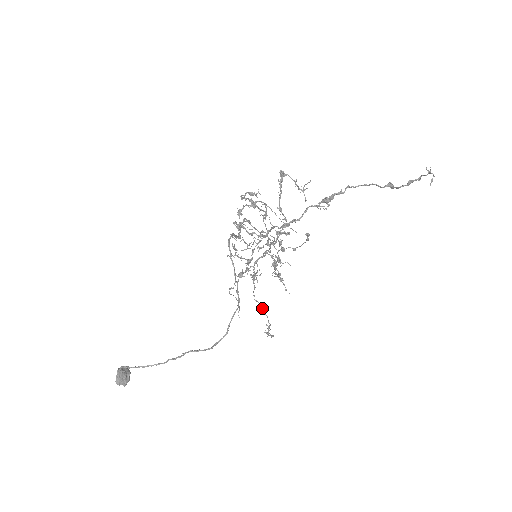
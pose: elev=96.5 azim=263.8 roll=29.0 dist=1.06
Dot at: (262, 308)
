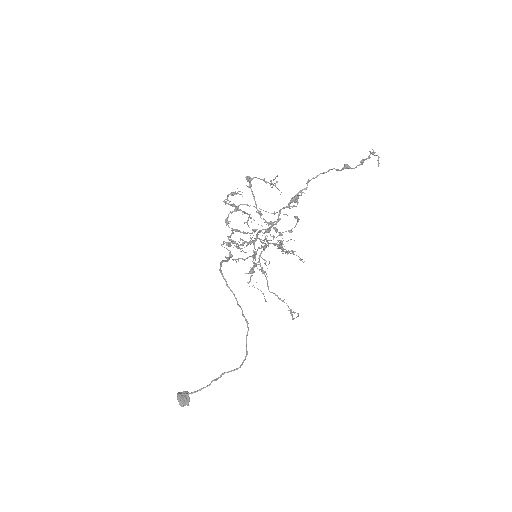
Dot at: (279, 298)
